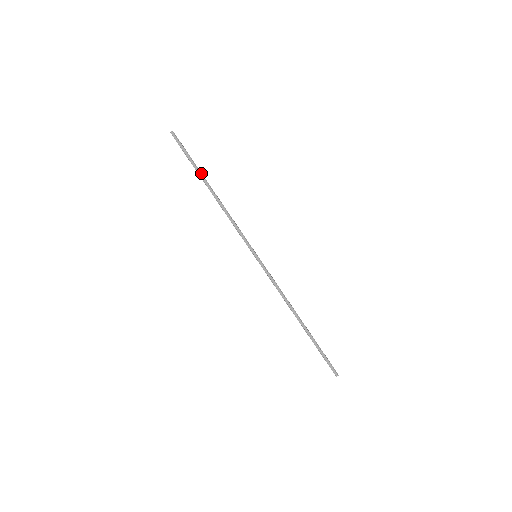
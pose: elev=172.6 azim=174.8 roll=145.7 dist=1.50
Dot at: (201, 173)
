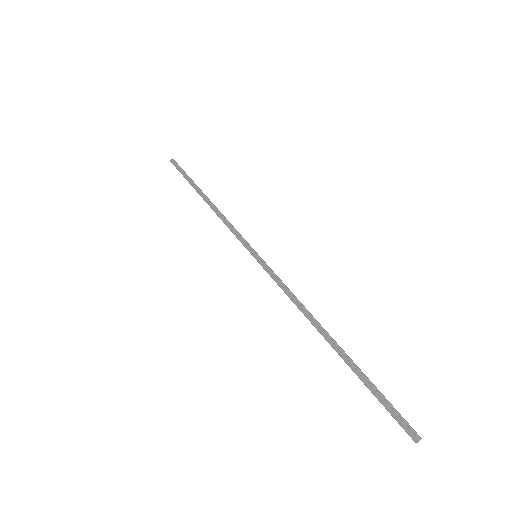
Dot at: (195, 185)
